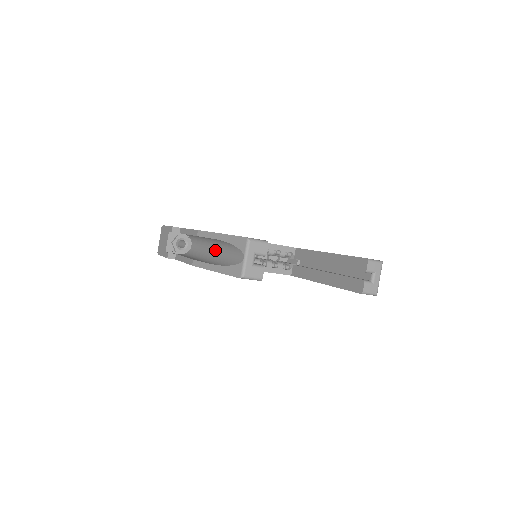
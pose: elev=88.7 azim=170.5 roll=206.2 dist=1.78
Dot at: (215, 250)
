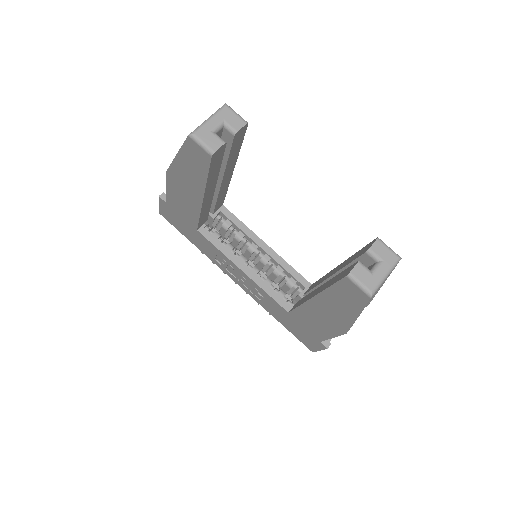
Dot at: occluded
